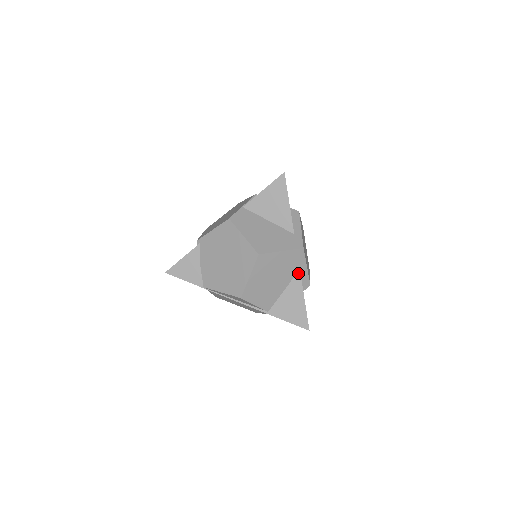
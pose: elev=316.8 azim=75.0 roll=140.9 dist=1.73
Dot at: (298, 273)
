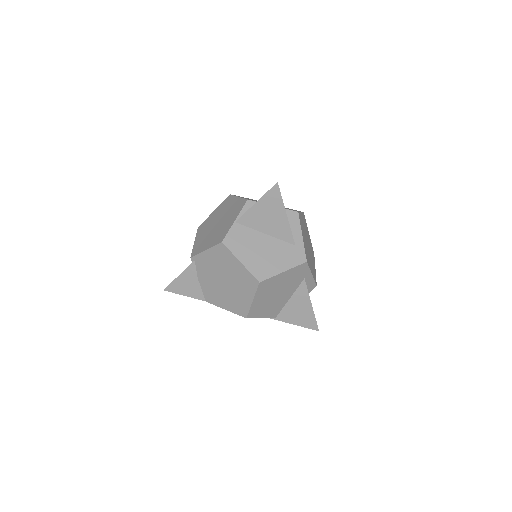
Dot at: (303, 282)
